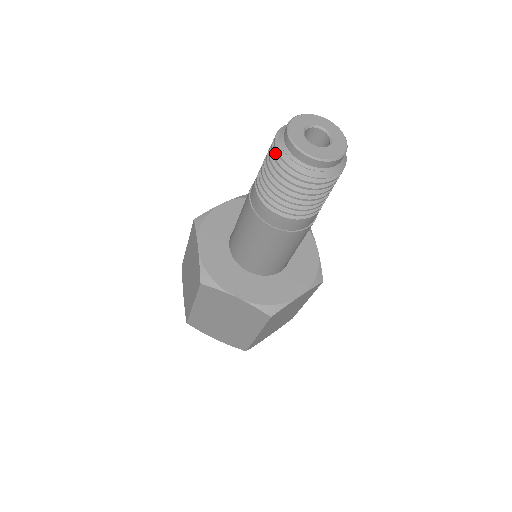
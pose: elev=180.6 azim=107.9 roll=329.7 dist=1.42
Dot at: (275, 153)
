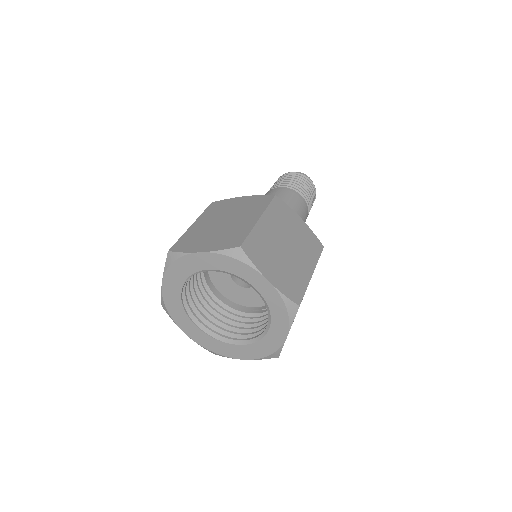
Dot at: (291, 174)
